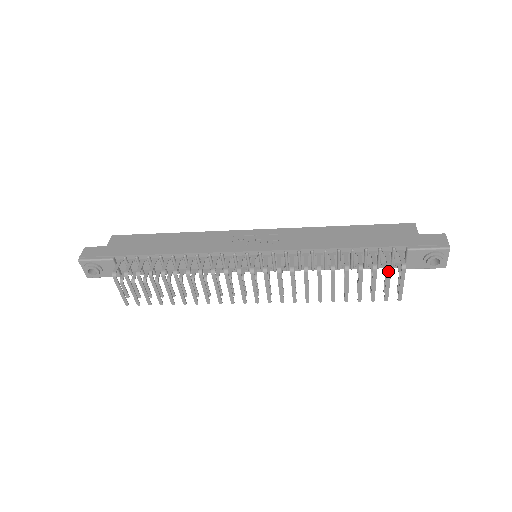
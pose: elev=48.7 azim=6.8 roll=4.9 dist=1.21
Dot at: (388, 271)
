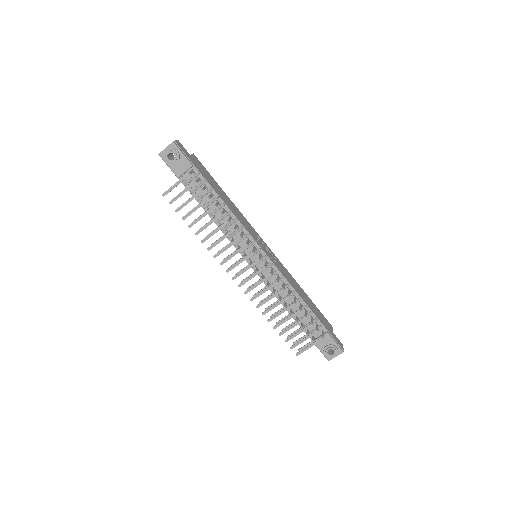
Dot at: (314, 333)
